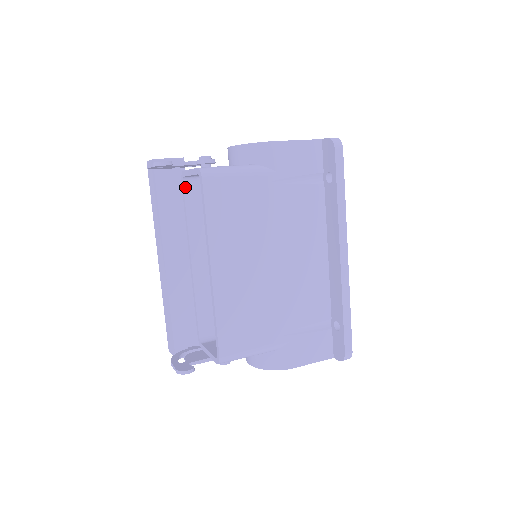
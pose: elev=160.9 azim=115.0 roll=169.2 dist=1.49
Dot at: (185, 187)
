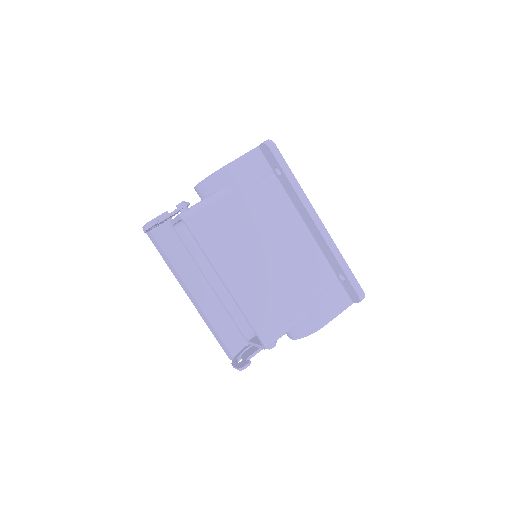
Dot at: (178, 232)
